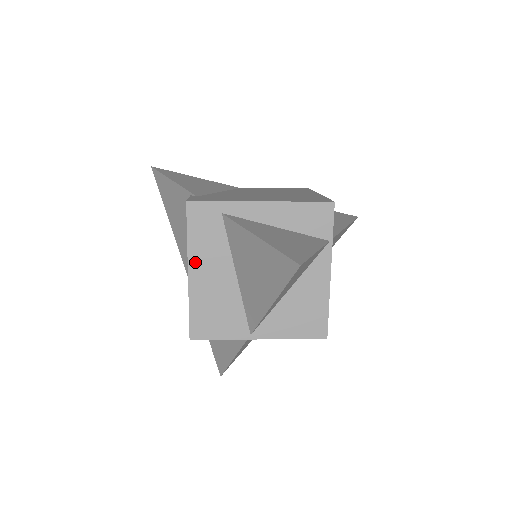
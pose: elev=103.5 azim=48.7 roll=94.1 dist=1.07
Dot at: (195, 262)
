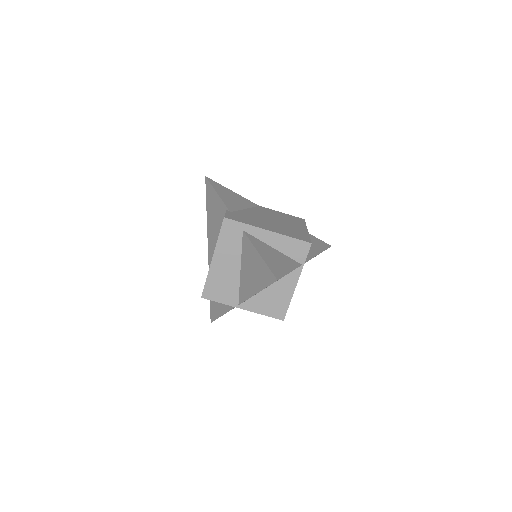
Dot at: (218, 254)
